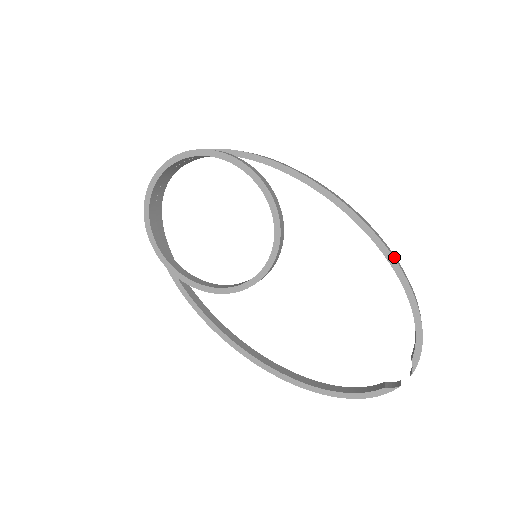
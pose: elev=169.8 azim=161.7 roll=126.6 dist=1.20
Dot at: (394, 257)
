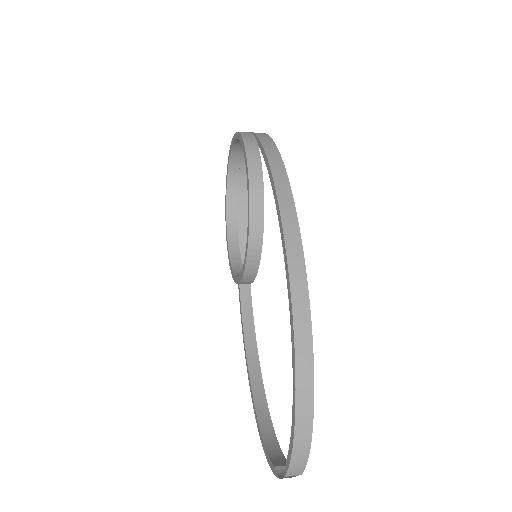
Dot at: (298, 324)
